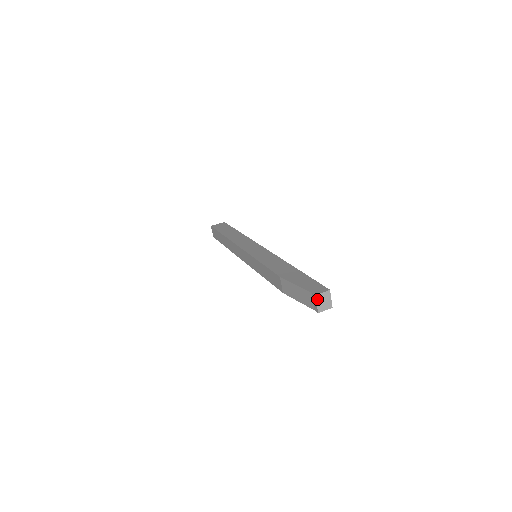
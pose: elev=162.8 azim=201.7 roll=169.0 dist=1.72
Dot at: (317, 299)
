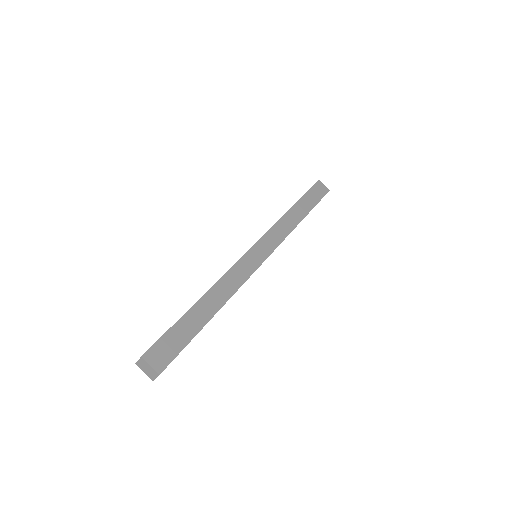
Dot at: (140, 367)
